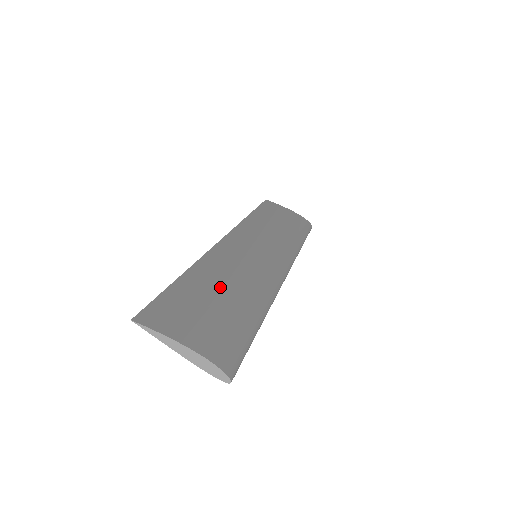
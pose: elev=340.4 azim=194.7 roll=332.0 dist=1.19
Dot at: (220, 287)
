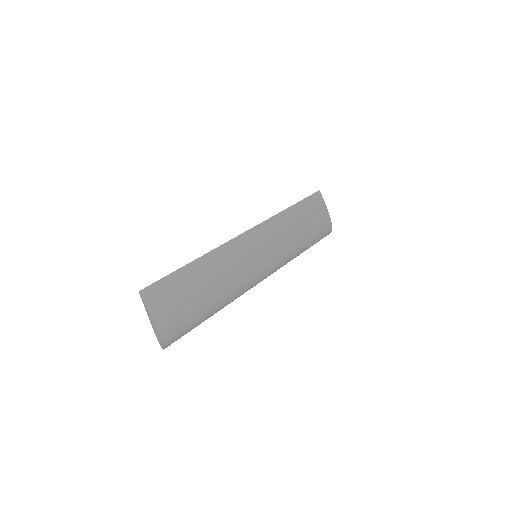
Dot at: (206, 282)
